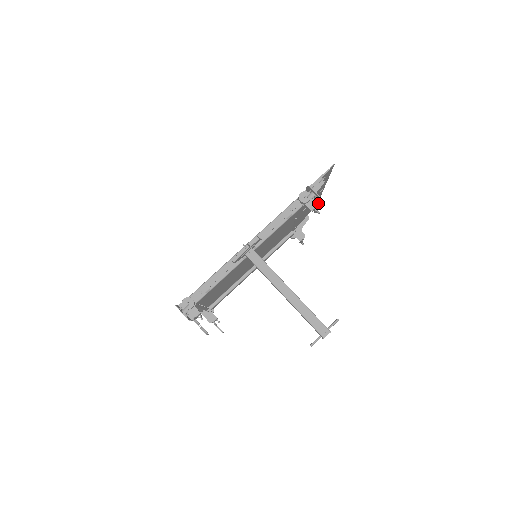
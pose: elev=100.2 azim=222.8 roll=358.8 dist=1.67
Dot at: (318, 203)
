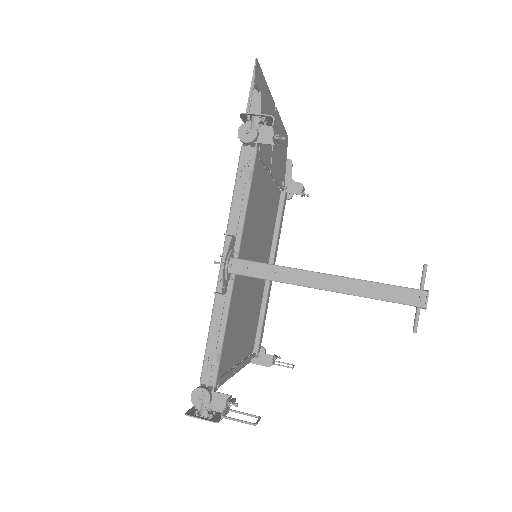
Dot at: occluded
